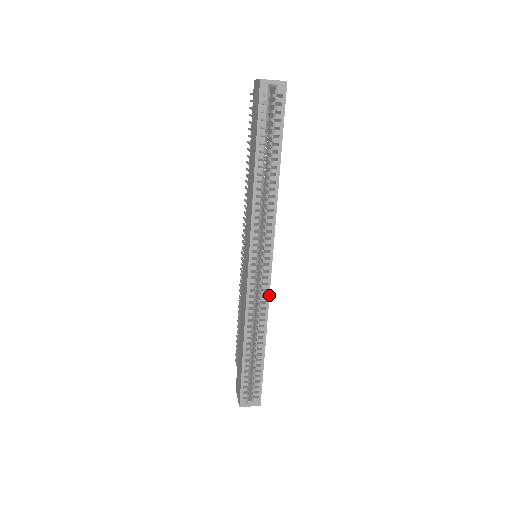
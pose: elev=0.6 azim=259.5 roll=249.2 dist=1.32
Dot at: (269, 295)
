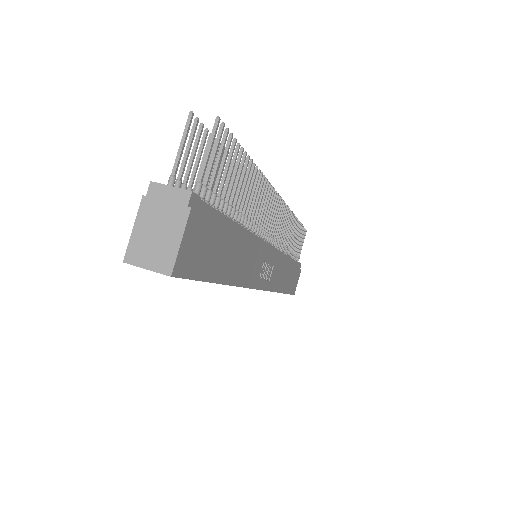
Dot at: occluded
